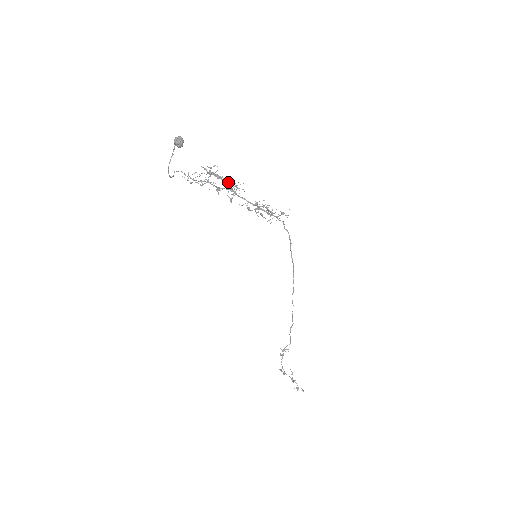
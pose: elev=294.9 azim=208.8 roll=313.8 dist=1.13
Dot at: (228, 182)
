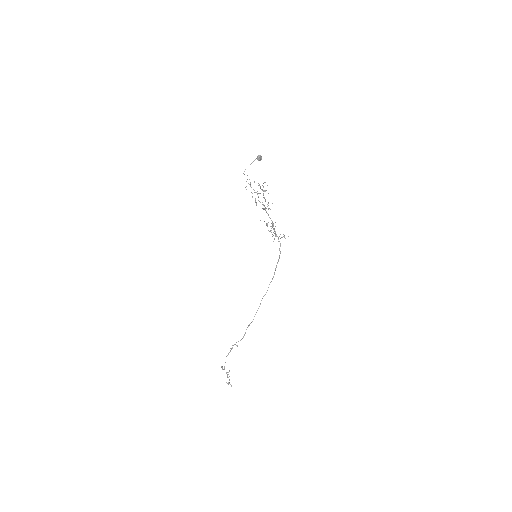
Dot at: (265, 200)
